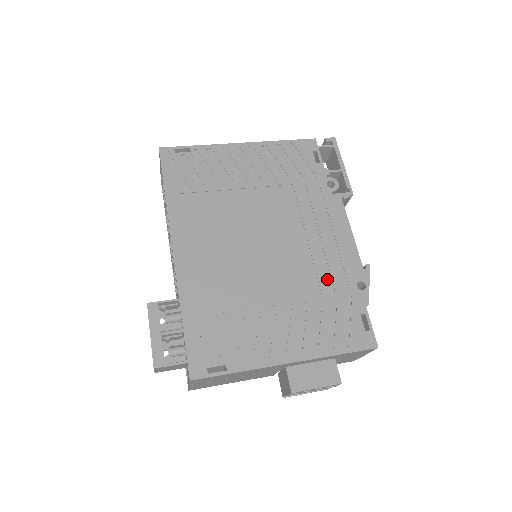
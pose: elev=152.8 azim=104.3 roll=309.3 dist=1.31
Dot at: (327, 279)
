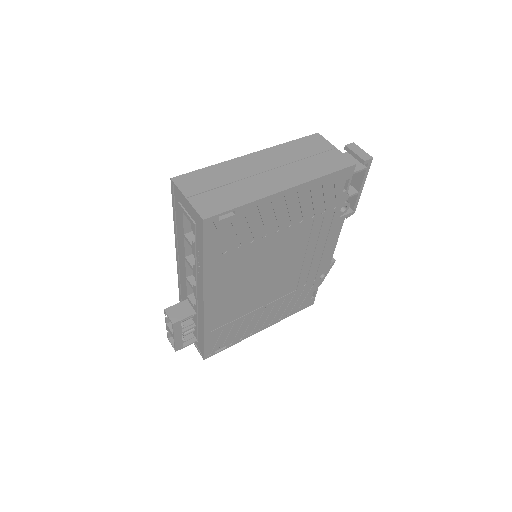
Dot at: (304, 280)
